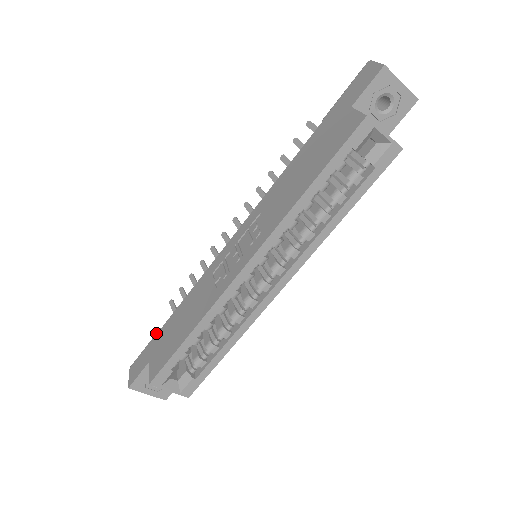
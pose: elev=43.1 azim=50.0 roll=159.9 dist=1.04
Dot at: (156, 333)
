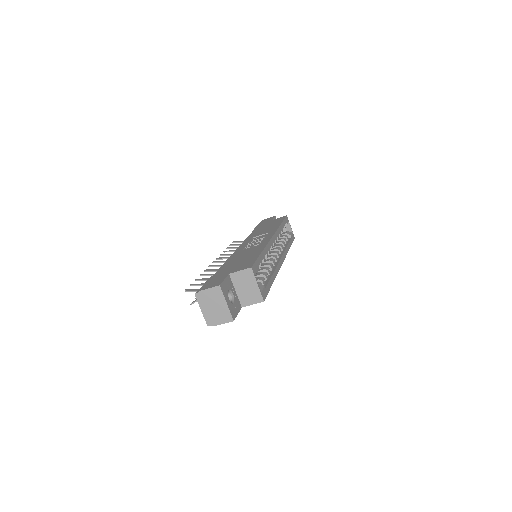
Dot at: (210, 277)
